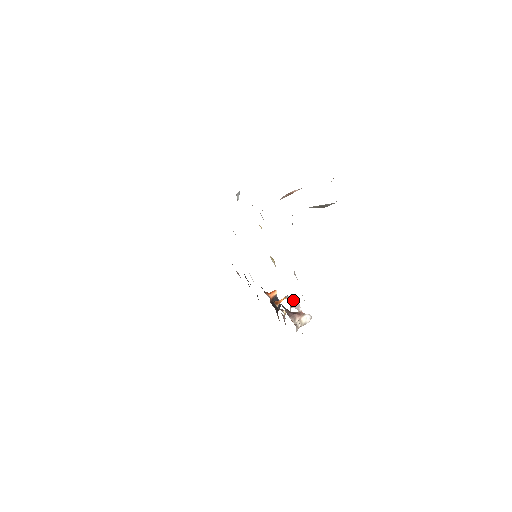
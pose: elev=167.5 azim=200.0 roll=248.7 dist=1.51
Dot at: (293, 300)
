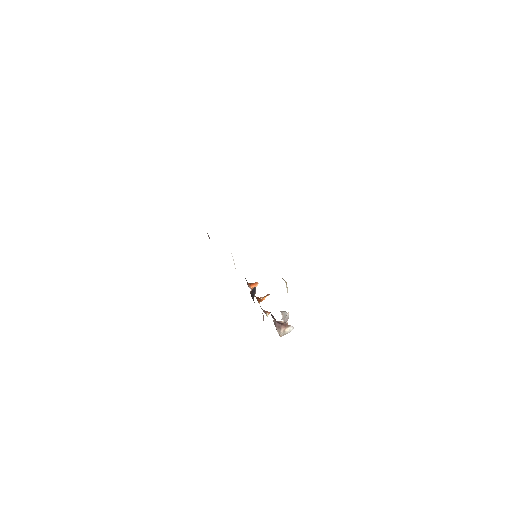
Dot at: (286, 315)
